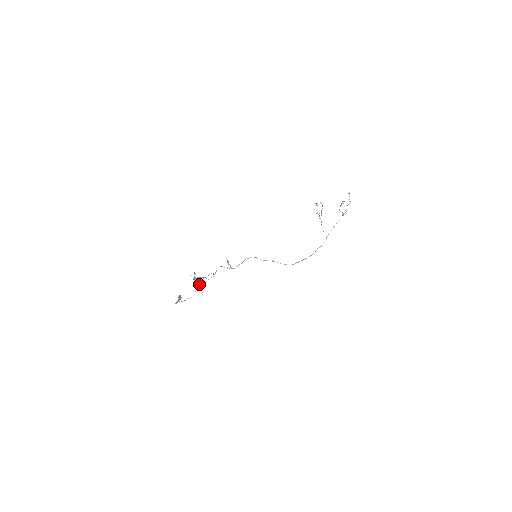
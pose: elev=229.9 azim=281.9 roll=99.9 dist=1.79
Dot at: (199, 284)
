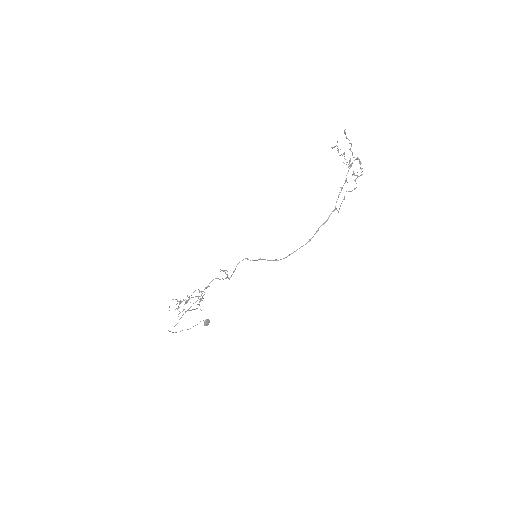
Dot at: (178, 307)
